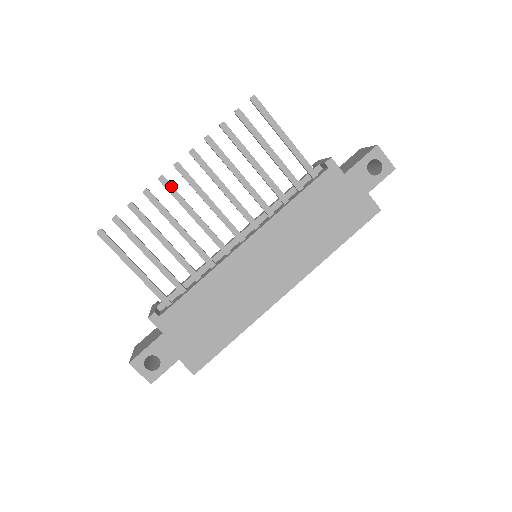
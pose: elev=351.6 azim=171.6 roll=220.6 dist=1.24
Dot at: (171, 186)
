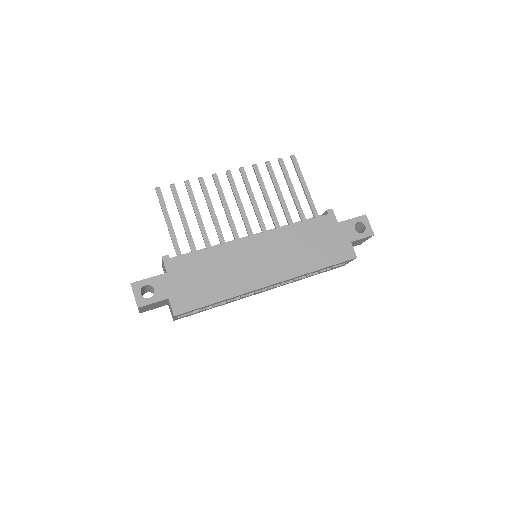
Dot at: (219, 182)
